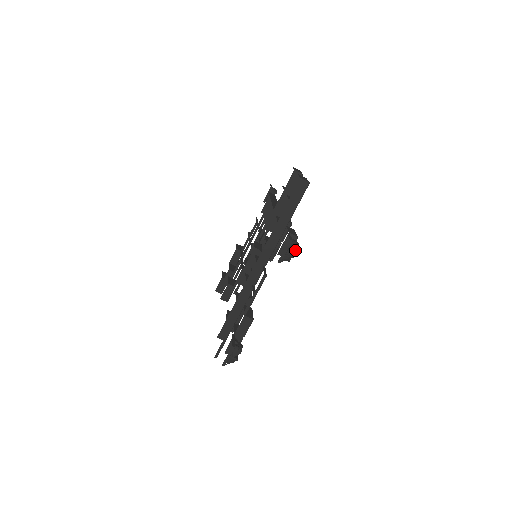
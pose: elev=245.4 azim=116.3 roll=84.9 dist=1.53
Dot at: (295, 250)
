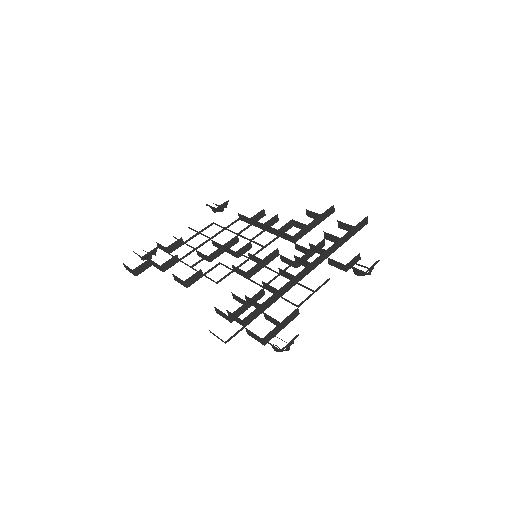
Dot at: occluded
